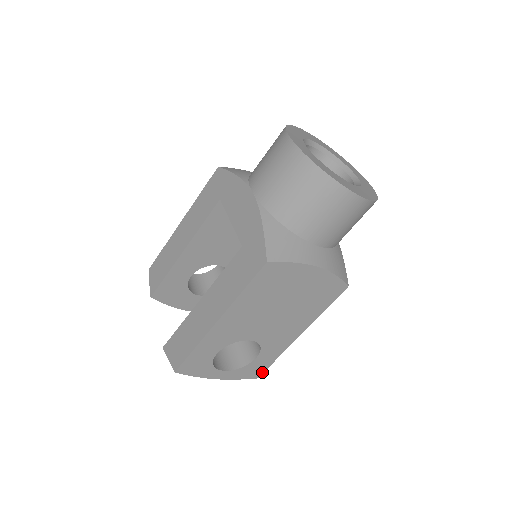
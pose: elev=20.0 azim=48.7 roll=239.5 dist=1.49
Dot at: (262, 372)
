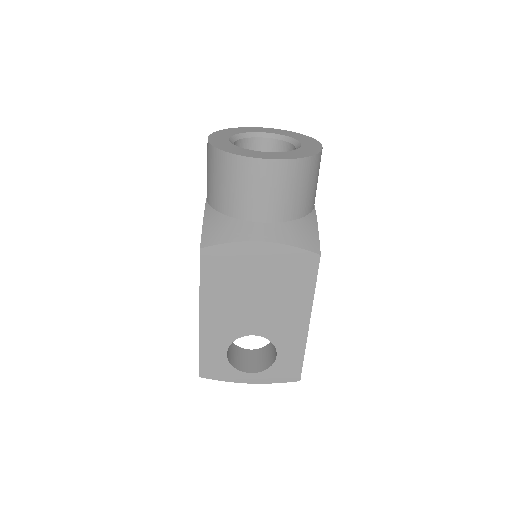
Dot at: (299, 373)
